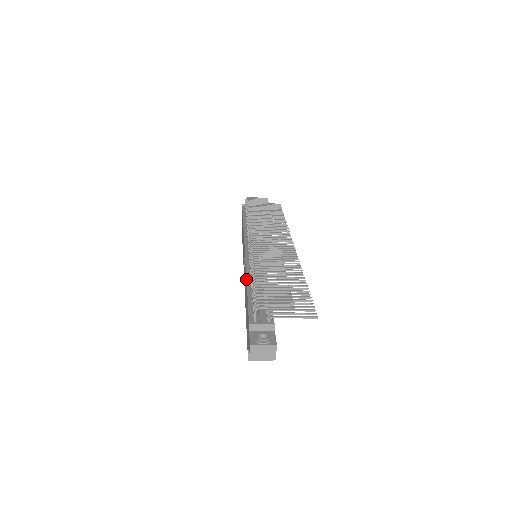
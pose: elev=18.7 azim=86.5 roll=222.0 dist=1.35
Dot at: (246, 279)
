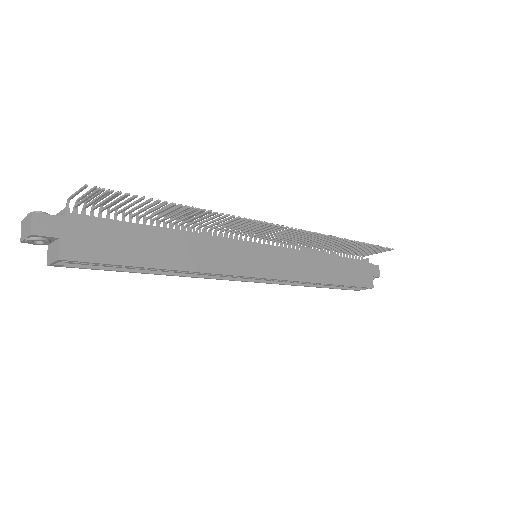
Dot at: occluded
